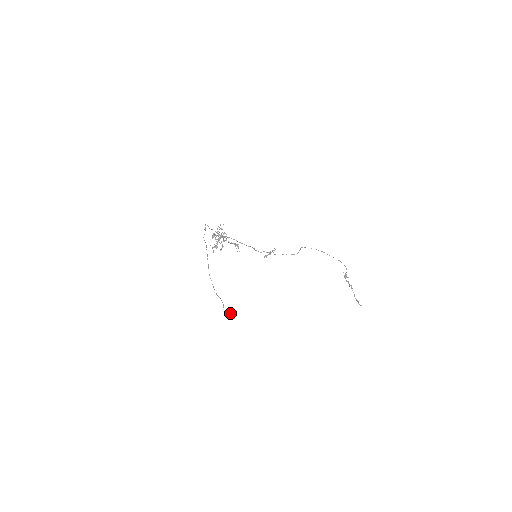
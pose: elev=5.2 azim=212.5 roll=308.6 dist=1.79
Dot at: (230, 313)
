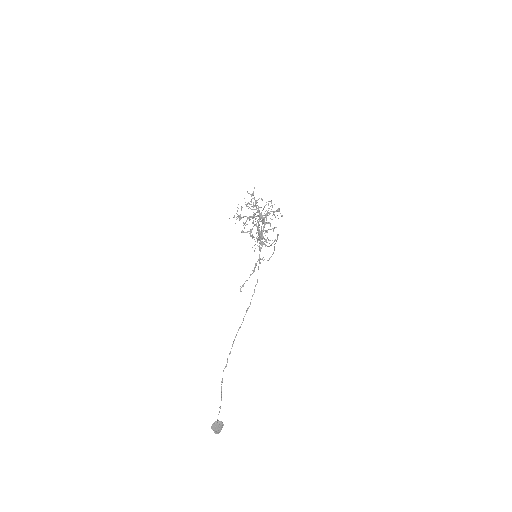
Dot at: (220, 429)
